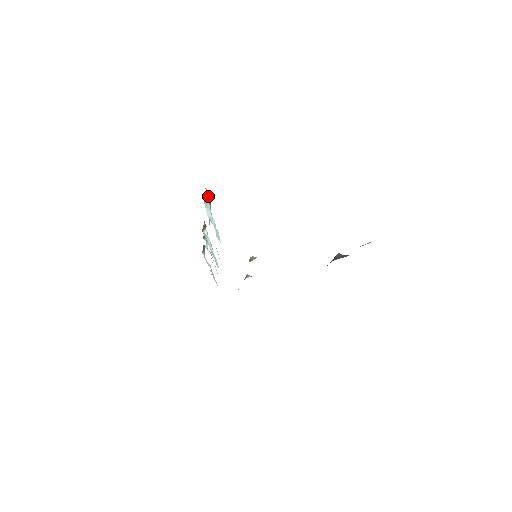
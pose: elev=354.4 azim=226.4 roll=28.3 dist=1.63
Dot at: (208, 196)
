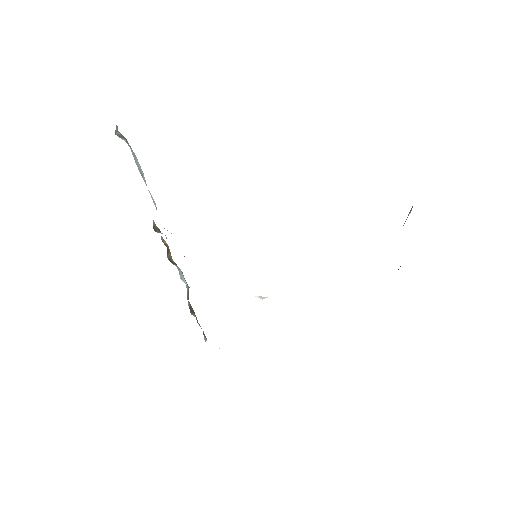
Dot at: (123, 138)
